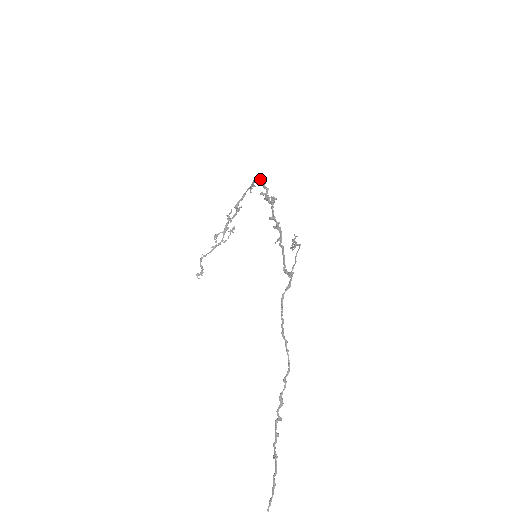
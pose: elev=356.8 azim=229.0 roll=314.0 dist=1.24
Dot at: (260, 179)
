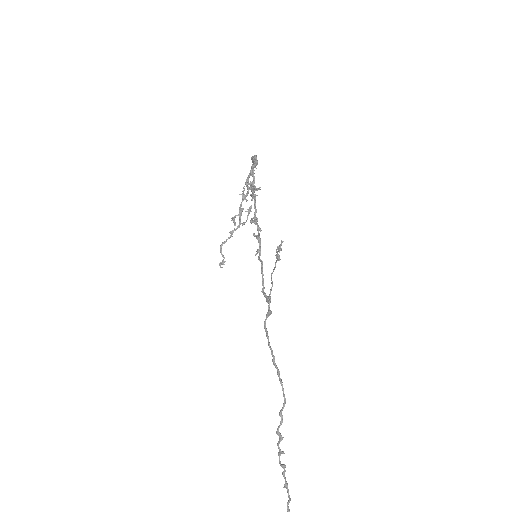
Dot at: (254, 157)
